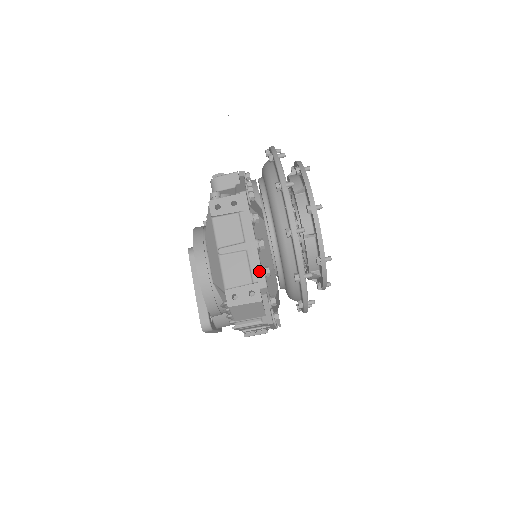
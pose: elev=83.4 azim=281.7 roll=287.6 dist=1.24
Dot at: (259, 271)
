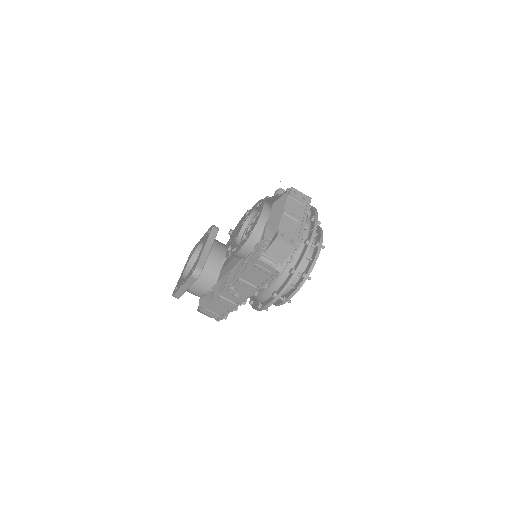
Dot at: (301, 235)
